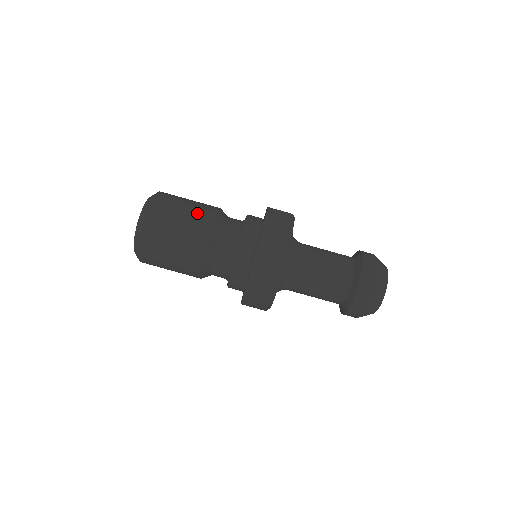
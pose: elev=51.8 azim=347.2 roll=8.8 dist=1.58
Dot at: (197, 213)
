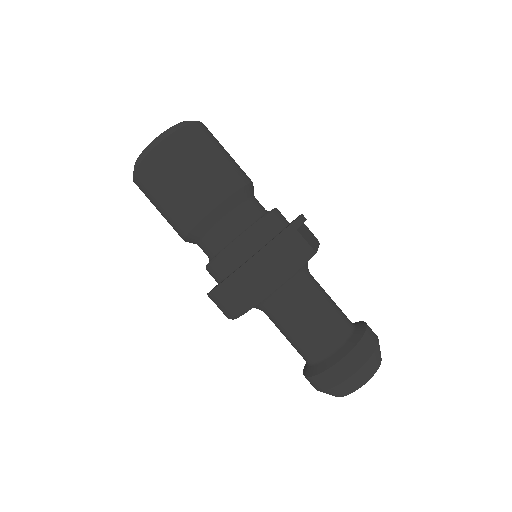
Dot at: (234, 165)
